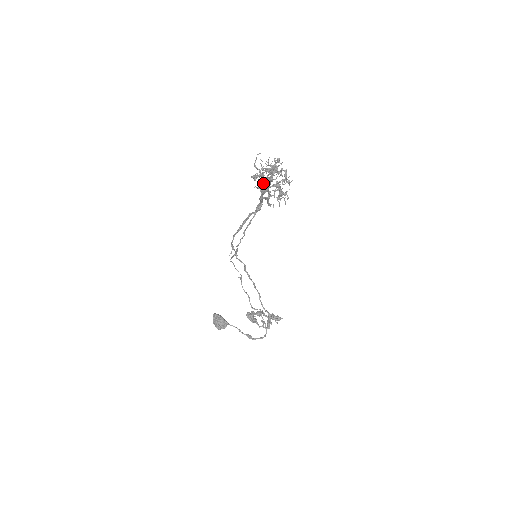
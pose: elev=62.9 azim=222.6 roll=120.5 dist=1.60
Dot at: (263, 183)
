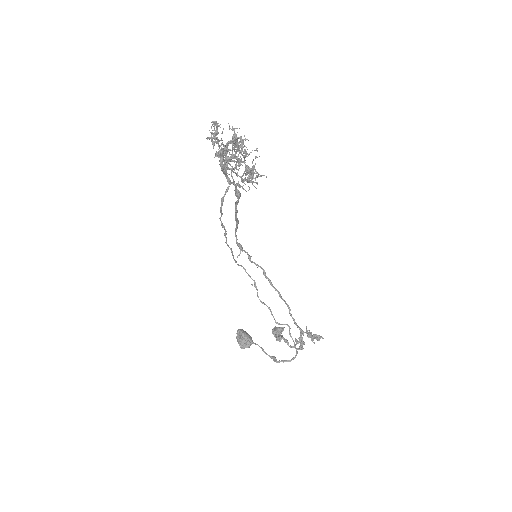
Dot at: occluded
